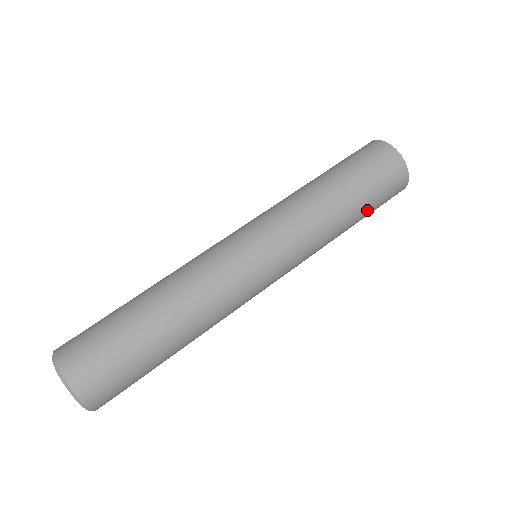
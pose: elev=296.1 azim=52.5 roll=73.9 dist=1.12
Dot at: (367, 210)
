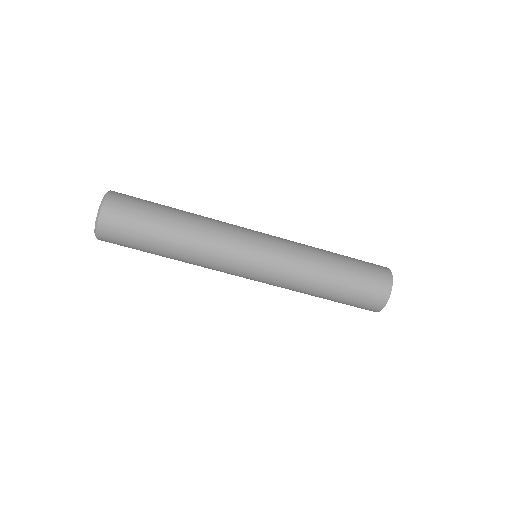
Dot at: (334, 301)
